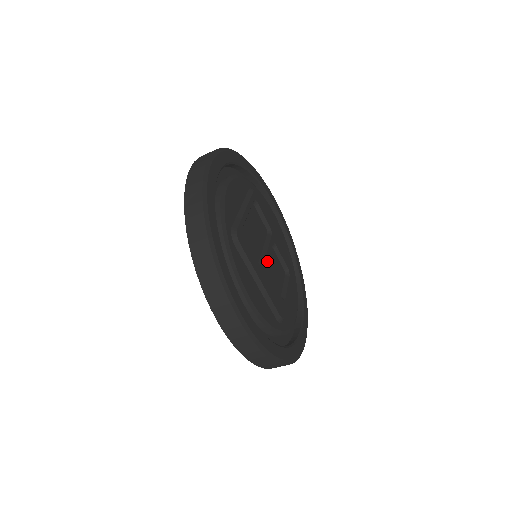
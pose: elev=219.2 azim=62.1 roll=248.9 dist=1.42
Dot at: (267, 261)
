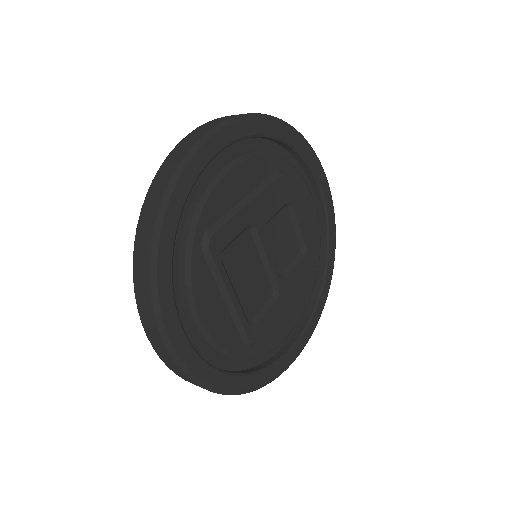
Dot at: (276, 272)
